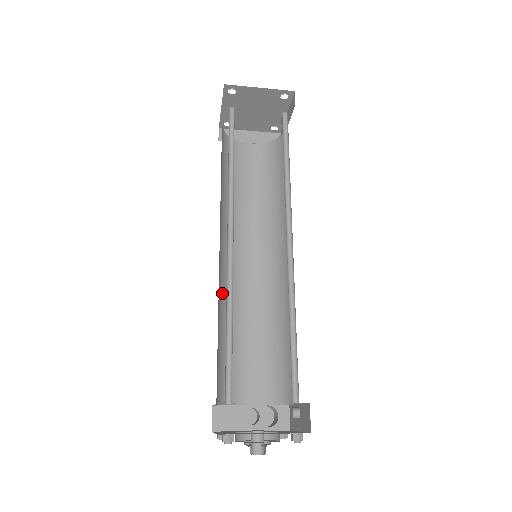
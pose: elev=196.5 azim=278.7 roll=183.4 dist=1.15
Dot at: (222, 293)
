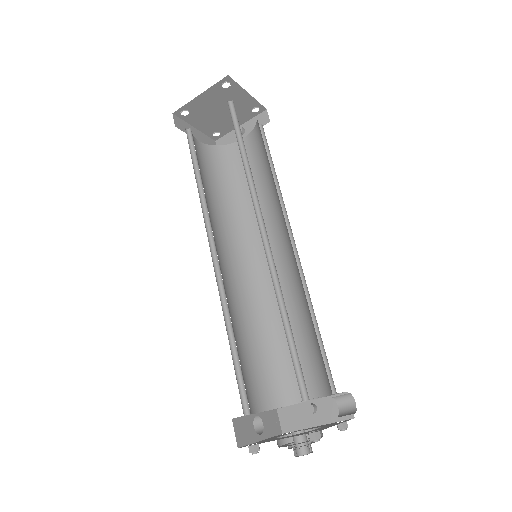
Dot at: occluded
